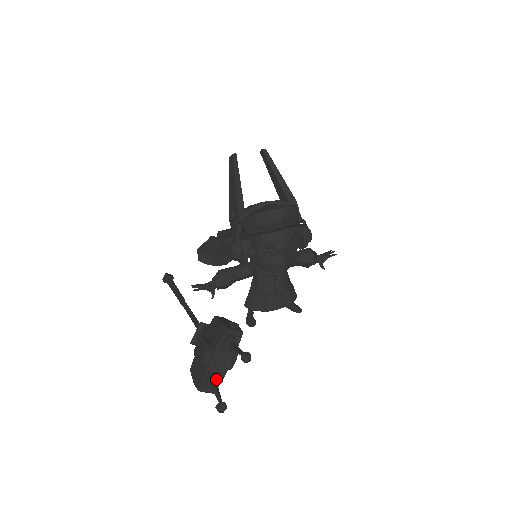
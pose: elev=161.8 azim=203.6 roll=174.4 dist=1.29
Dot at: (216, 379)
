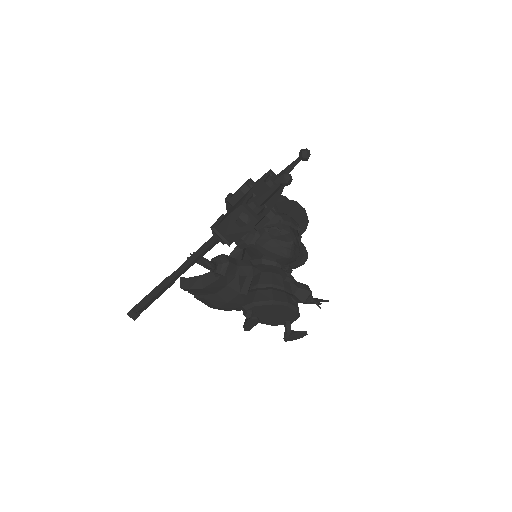
Dot at: (262, 203)
